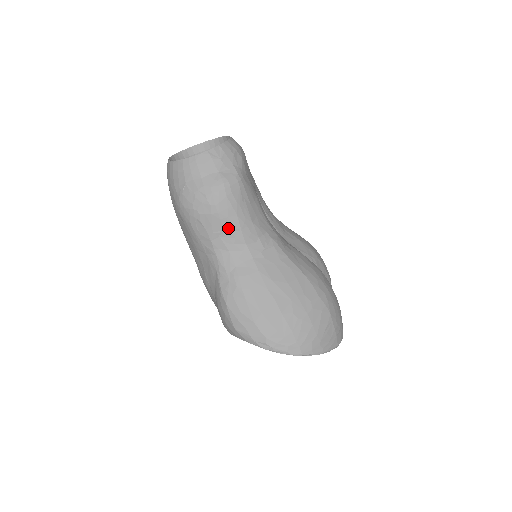
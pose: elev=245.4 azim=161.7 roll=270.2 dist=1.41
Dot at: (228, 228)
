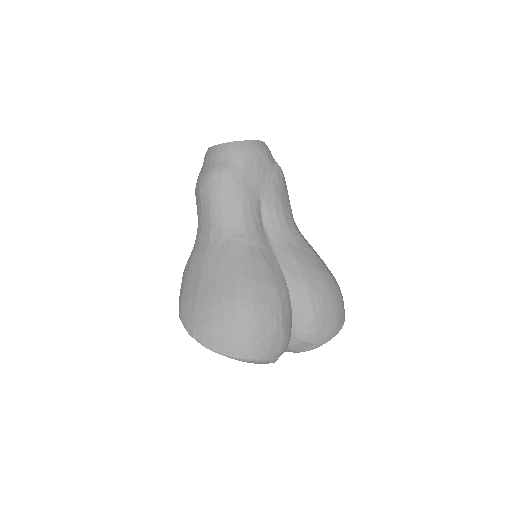
Dot at: (204, 209)
